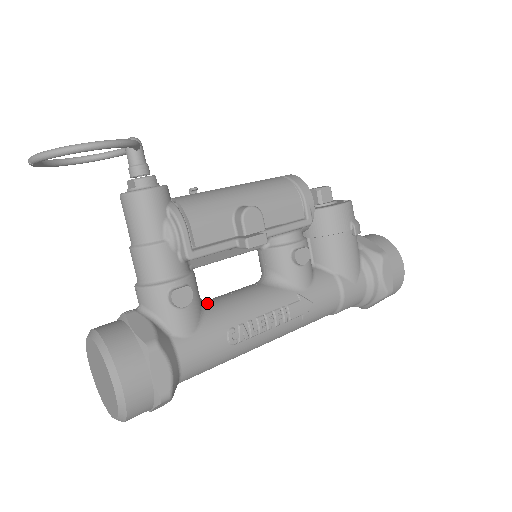
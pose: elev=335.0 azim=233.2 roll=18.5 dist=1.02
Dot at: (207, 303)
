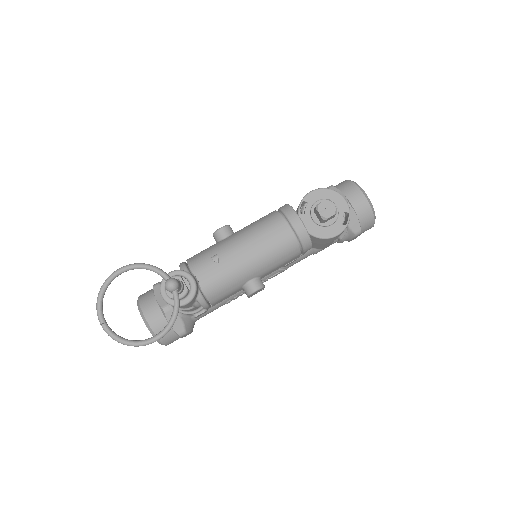
Dot at: occluded
